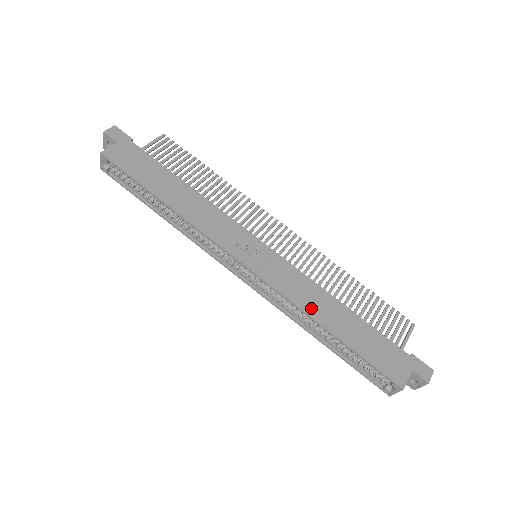
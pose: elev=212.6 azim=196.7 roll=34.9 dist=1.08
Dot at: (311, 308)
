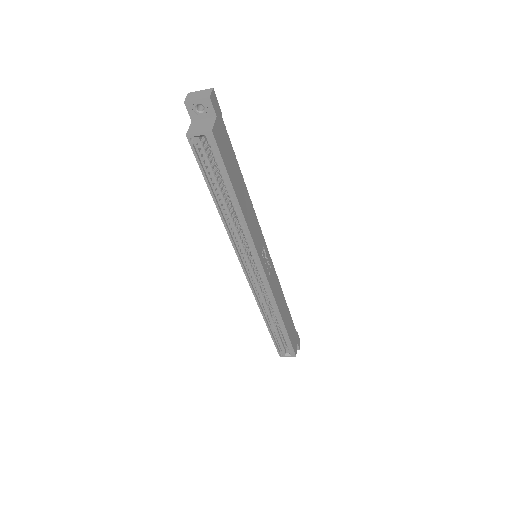
Dot at: (280, 306)
